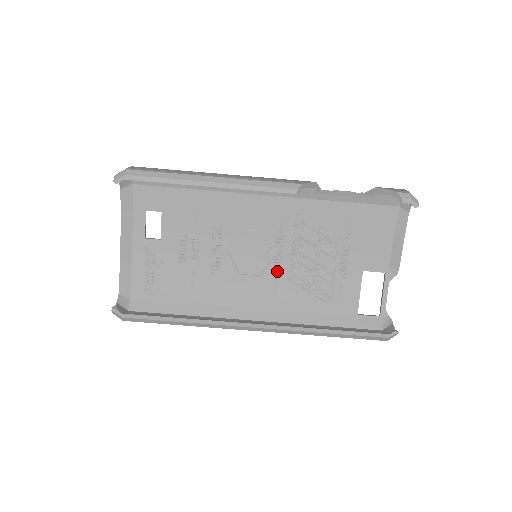
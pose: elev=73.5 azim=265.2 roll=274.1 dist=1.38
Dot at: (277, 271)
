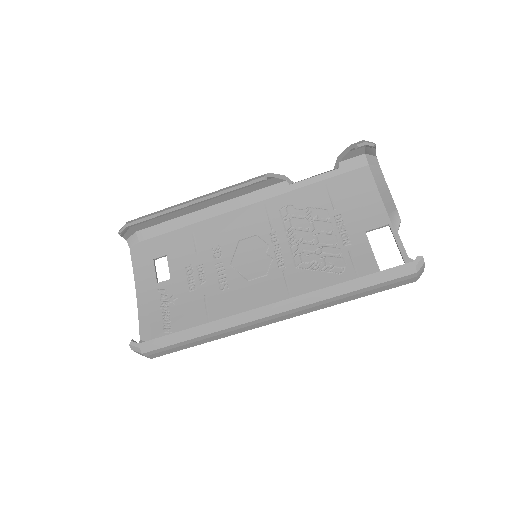
Dot at: (282, 265)
